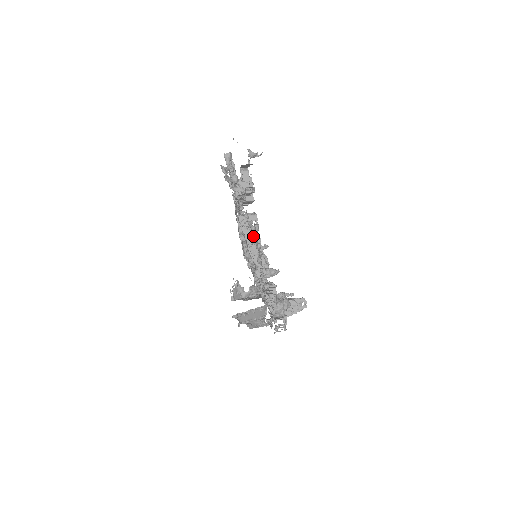
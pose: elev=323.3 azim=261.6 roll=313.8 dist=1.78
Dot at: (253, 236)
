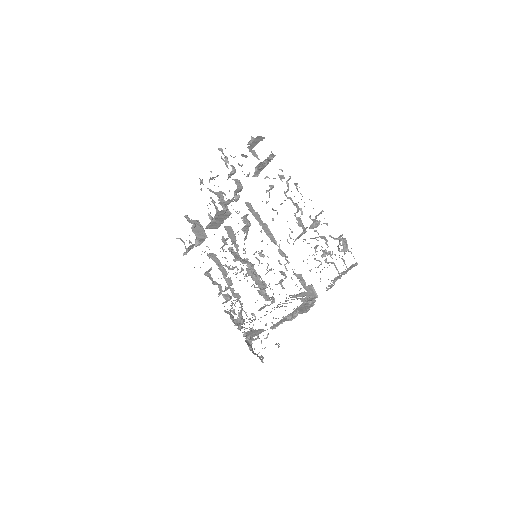
Dot at: (295, 184)
